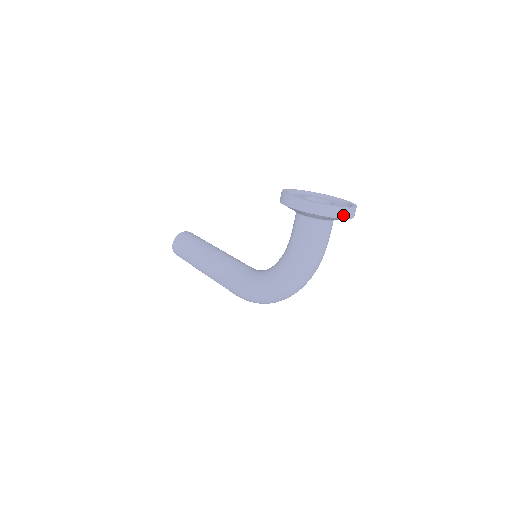
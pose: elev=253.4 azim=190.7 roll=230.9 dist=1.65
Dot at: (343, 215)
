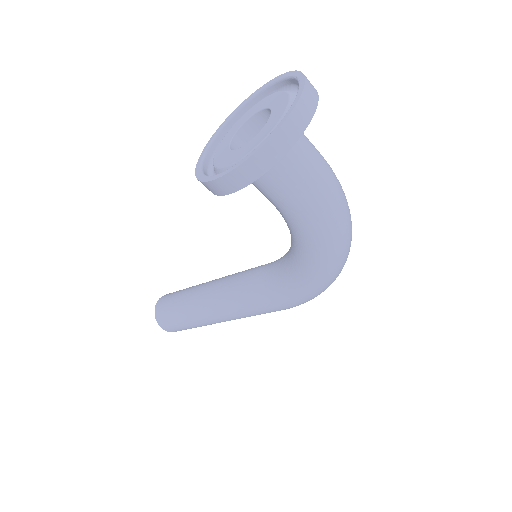
Dot at: (310, 108)
